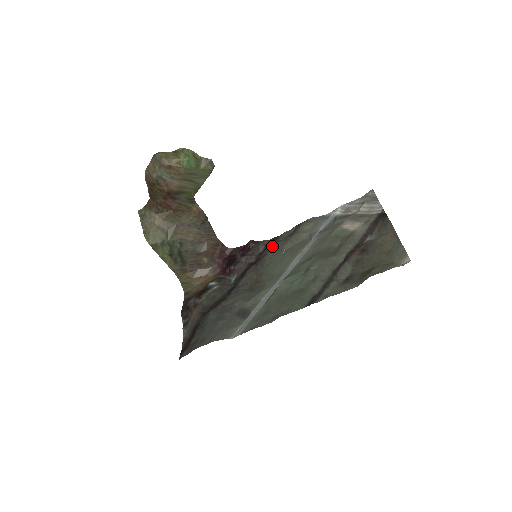
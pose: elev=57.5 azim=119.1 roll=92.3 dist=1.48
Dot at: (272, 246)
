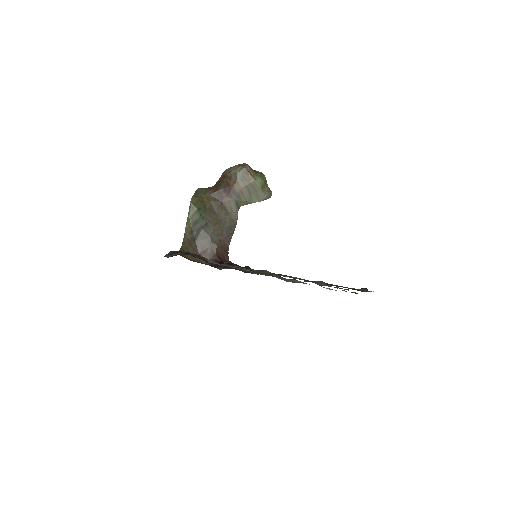
Dot at: occluded
